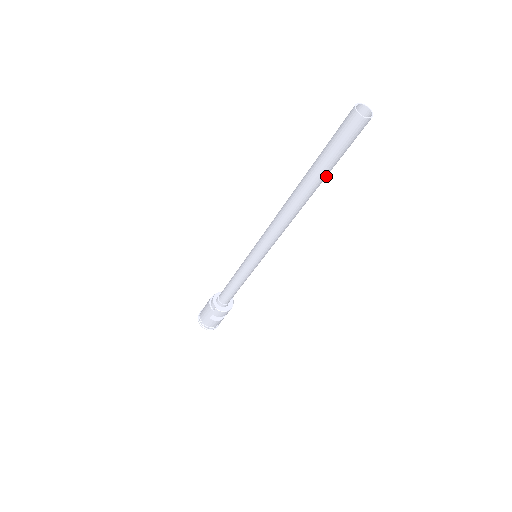
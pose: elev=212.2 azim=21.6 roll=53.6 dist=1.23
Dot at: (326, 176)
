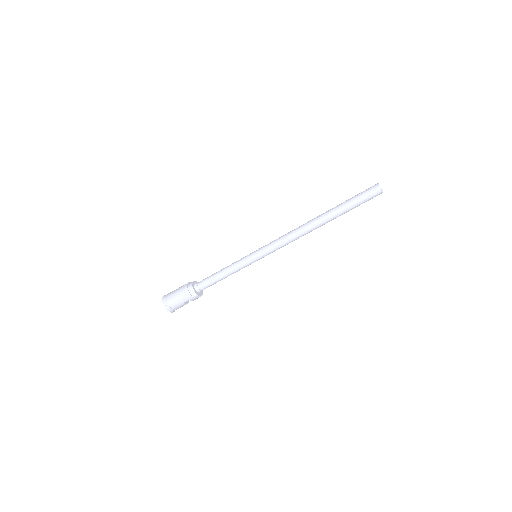
Dot at: occluded
